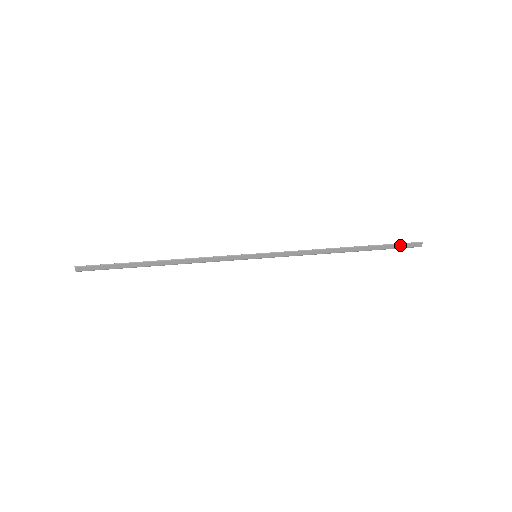
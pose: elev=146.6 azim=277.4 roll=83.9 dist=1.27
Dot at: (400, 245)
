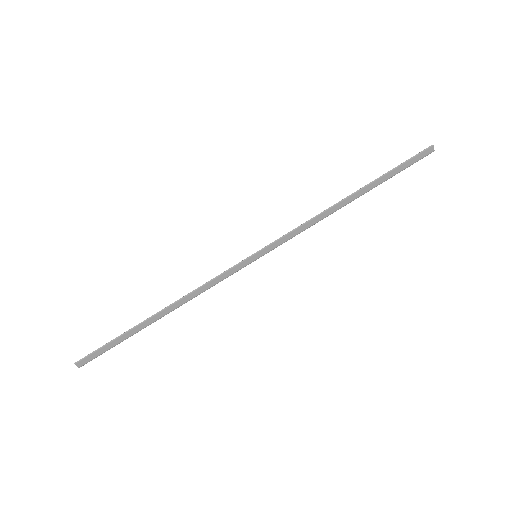
Dot at: (409, 162)
